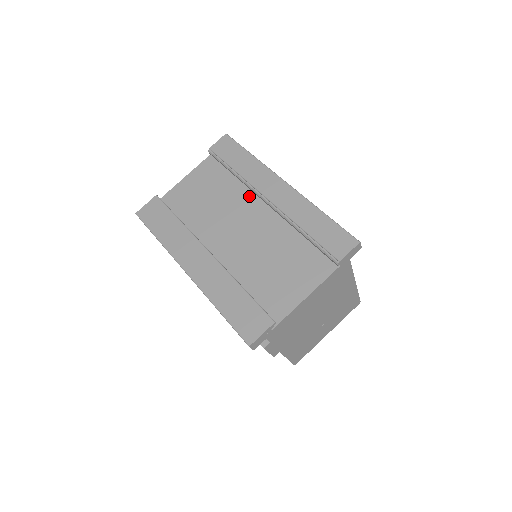
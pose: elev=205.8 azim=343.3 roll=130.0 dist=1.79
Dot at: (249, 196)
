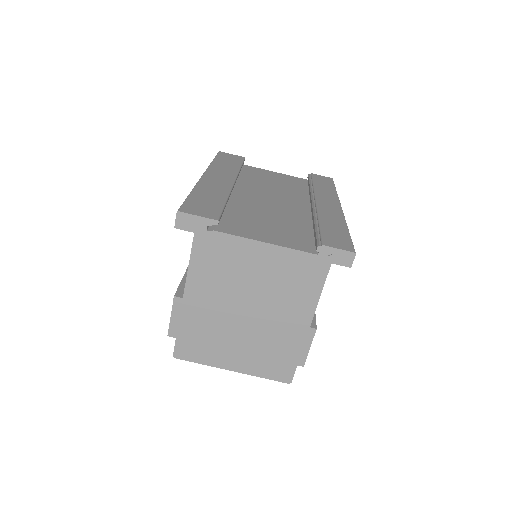
Dot at: (304, 199)
